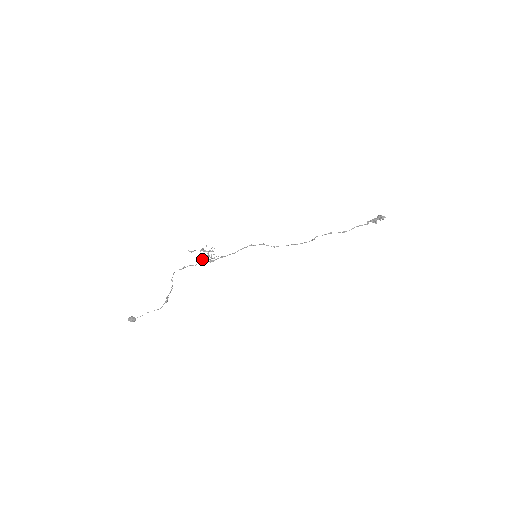
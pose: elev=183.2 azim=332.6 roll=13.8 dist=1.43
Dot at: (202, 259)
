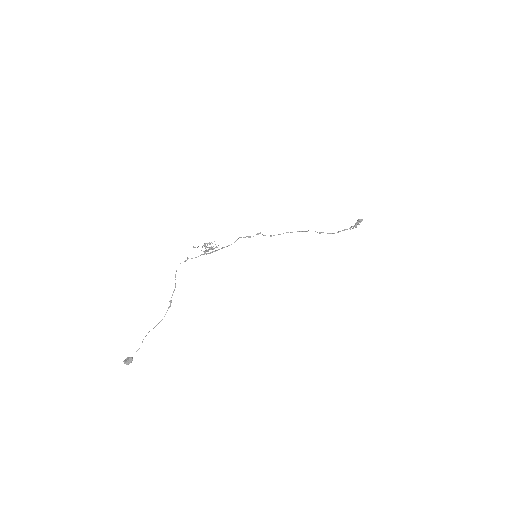
Dot at: (204, 251)
